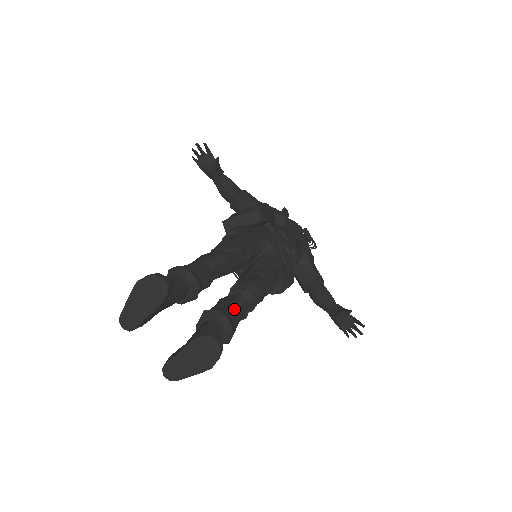
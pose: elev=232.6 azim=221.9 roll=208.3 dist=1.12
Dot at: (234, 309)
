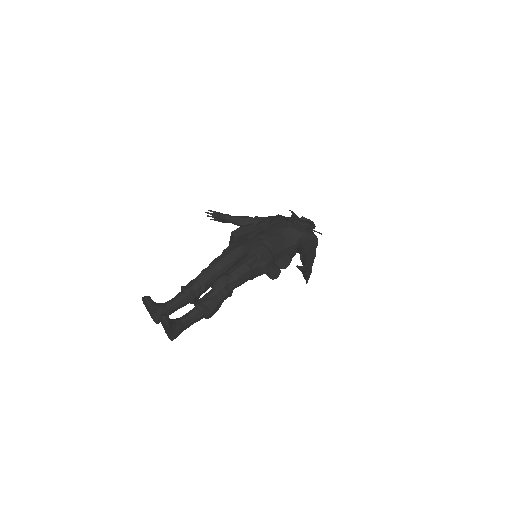
Dot at: (207, 297)
